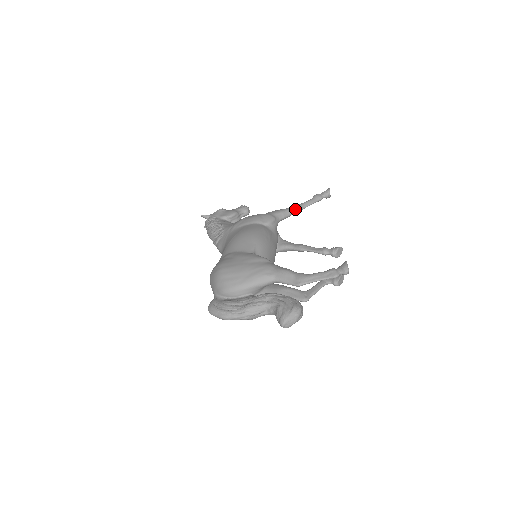
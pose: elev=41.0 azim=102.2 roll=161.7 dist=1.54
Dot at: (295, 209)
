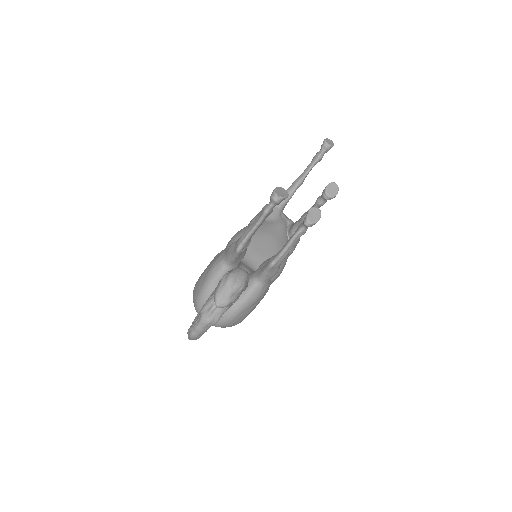
Dot at: (293, 184)
